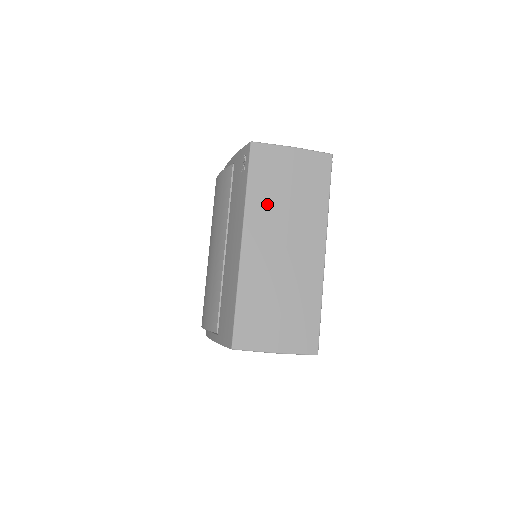
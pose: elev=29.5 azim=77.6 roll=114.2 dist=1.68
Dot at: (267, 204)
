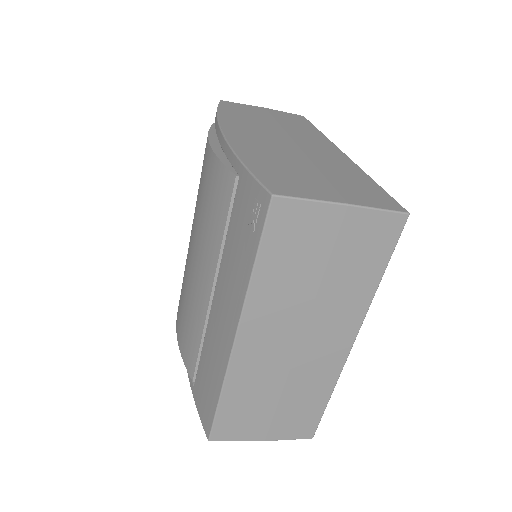
Dot at: (282, 290)
